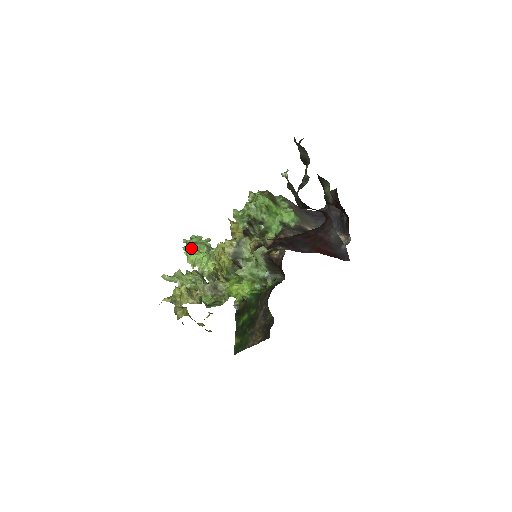
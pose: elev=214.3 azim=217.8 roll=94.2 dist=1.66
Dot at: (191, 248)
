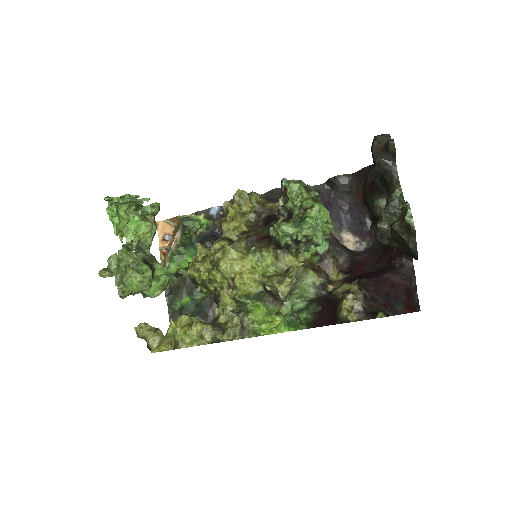
Dot at: (117, 210)
